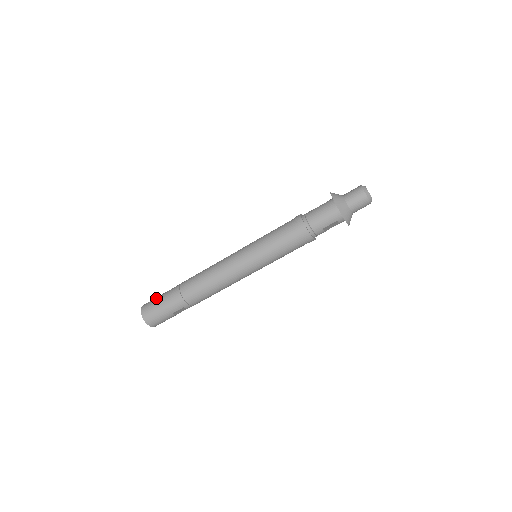
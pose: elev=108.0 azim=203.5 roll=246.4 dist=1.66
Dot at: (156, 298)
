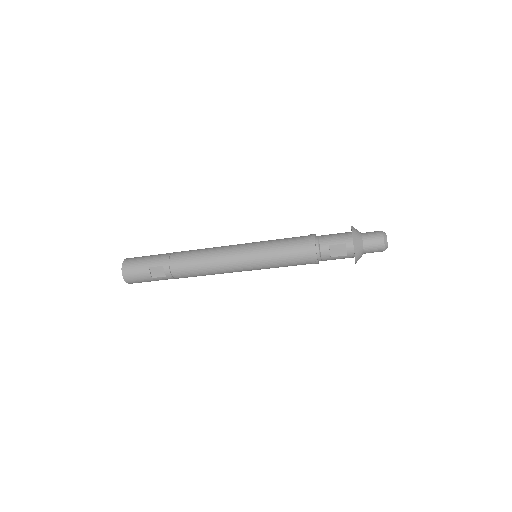
Dot at: occluded
